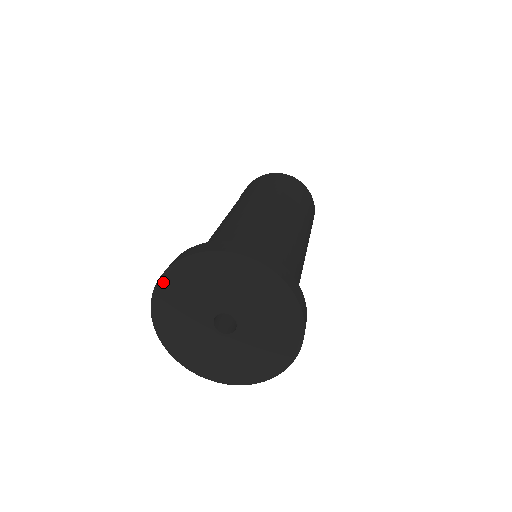
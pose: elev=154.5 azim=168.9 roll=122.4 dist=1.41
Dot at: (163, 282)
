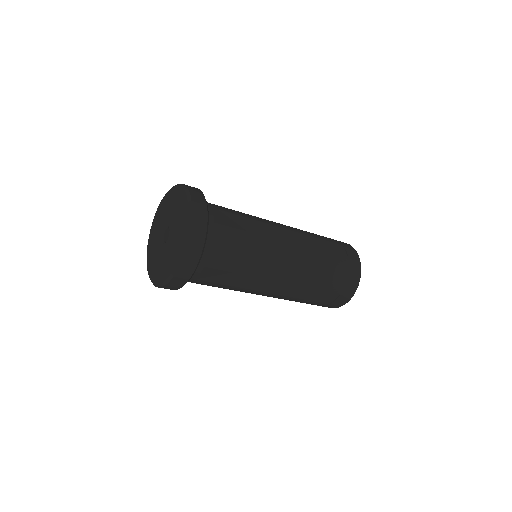
Dot at: (163, 199)
